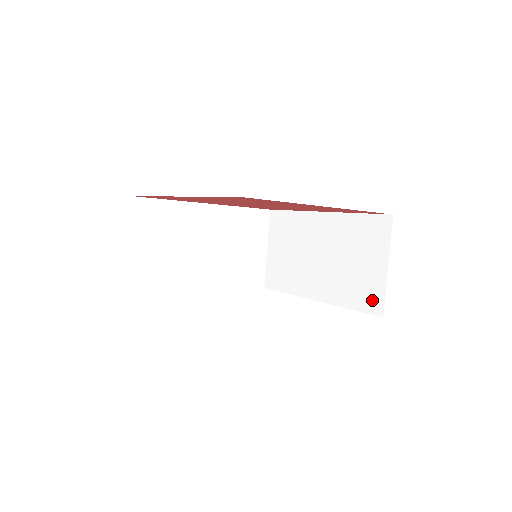
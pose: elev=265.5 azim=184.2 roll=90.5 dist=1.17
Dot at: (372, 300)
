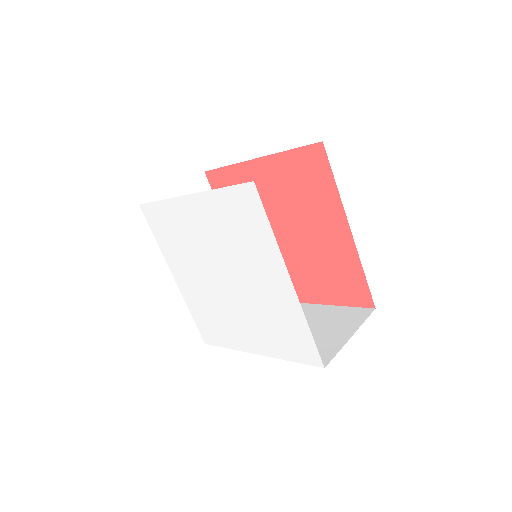
Dot at: (321, 356)
